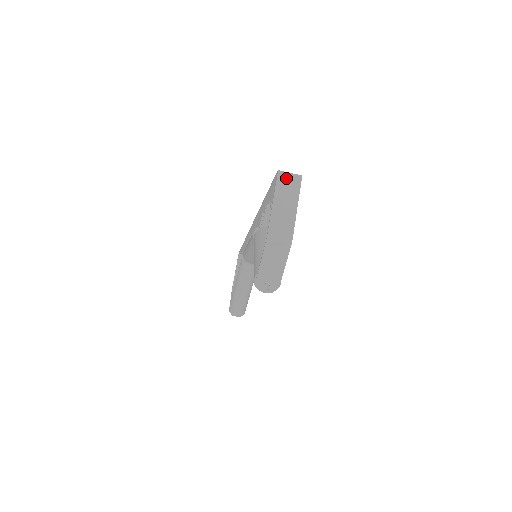
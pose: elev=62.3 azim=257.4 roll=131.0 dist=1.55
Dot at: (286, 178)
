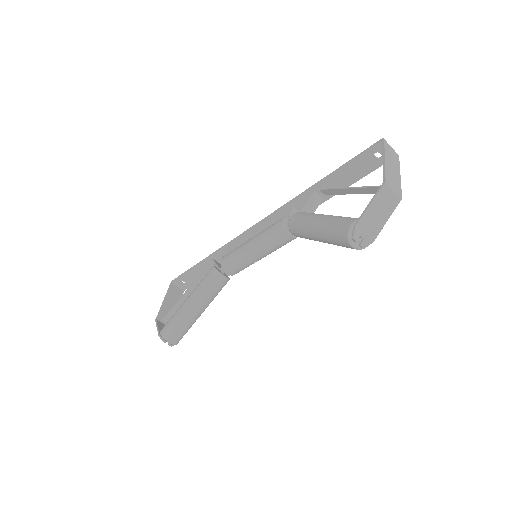
Dot at: (390, 147)
